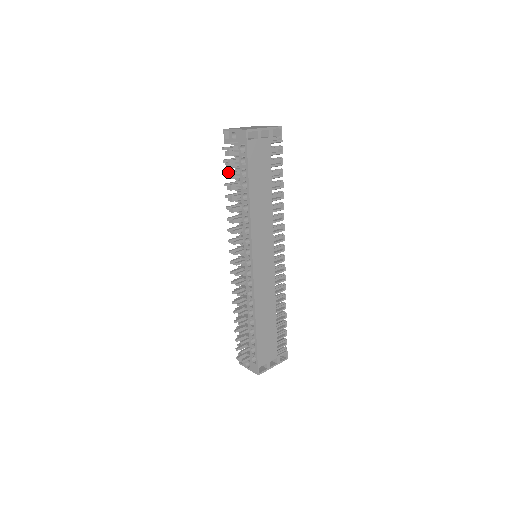
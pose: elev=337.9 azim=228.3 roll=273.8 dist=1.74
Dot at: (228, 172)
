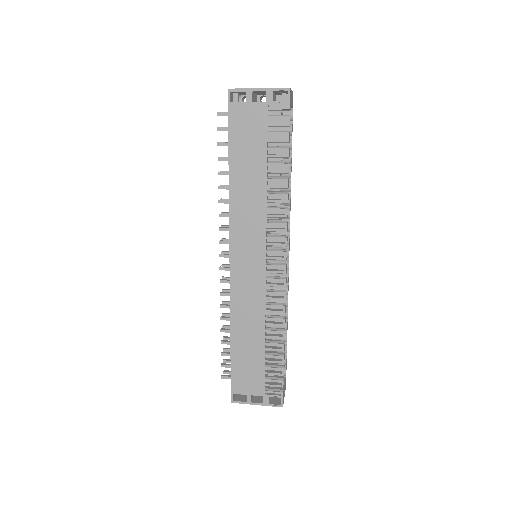
Dot at: occluded
